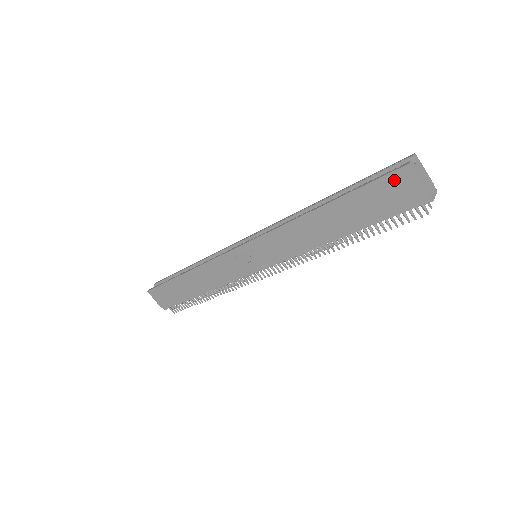
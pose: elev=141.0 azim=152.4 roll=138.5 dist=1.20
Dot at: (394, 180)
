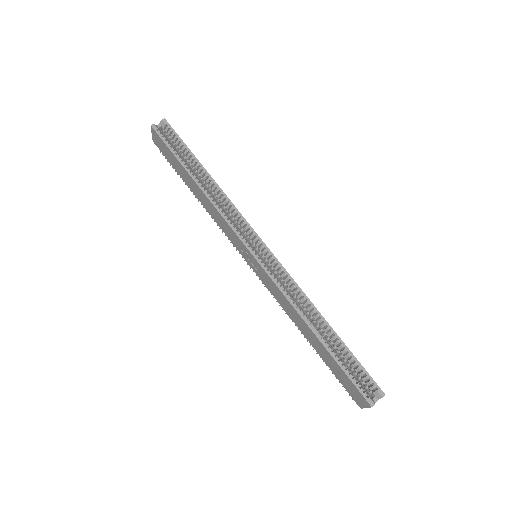
Dot at: (358, 394)
